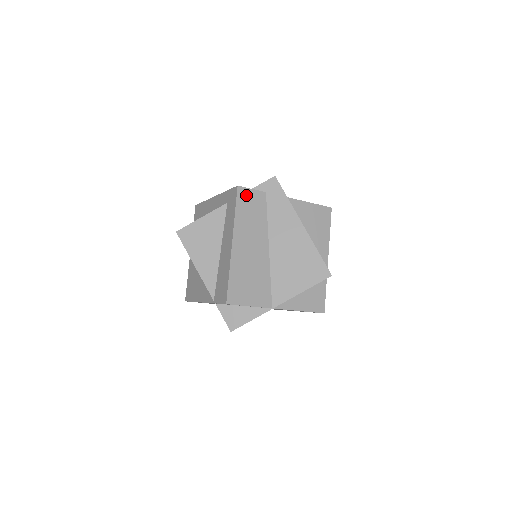
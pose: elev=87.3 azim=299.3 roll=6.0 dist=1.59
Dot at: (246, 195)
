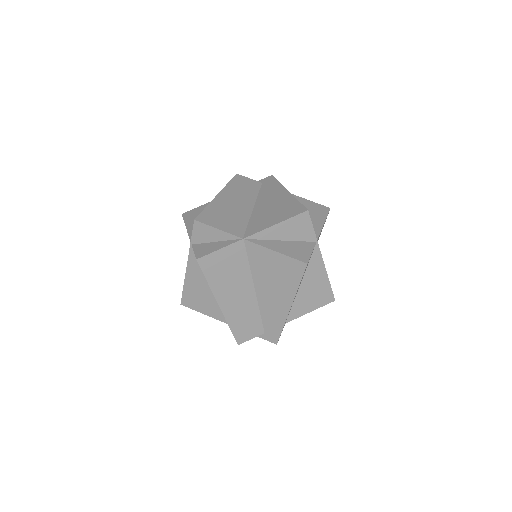
Dot at: (242, 179)
